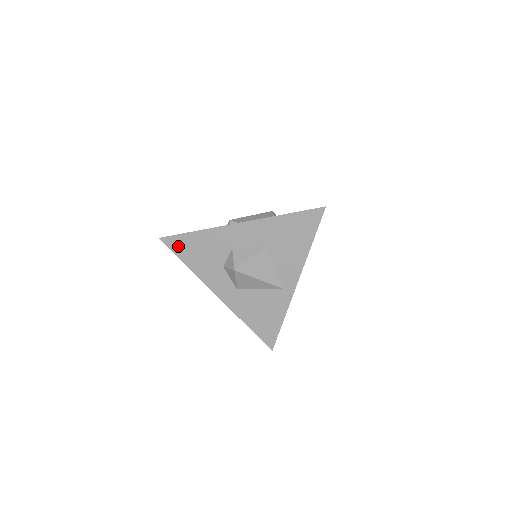
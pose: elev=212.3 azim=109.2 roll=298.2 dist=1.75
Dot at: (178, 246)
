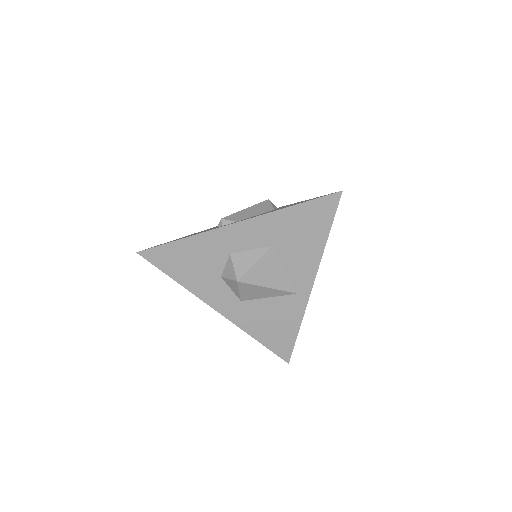
Dot at: (162, 259)
